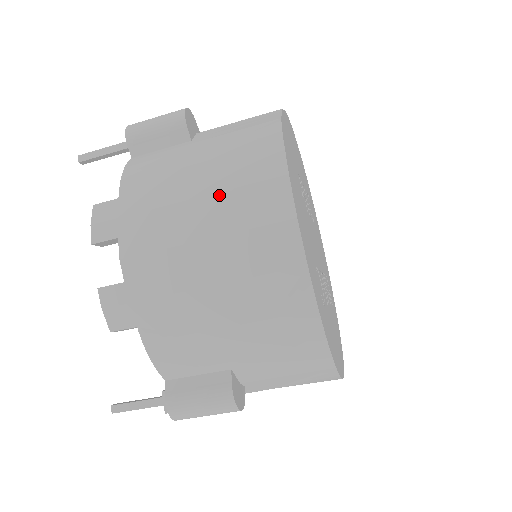
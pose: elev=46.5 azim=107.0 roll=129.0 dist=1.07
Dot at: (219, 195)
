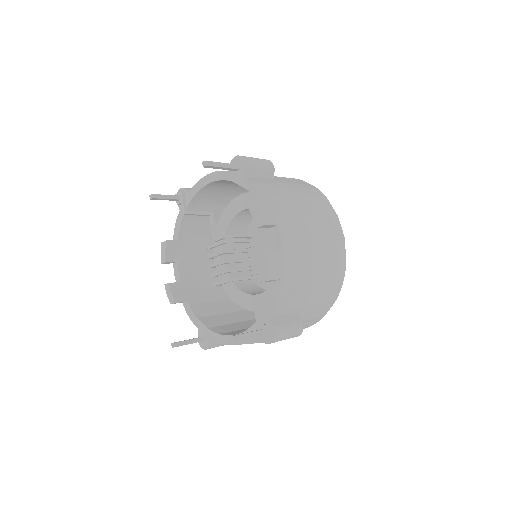
Dot at: (316, 216)
